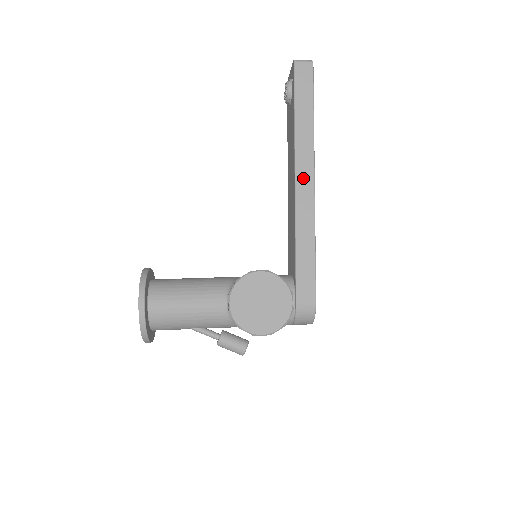
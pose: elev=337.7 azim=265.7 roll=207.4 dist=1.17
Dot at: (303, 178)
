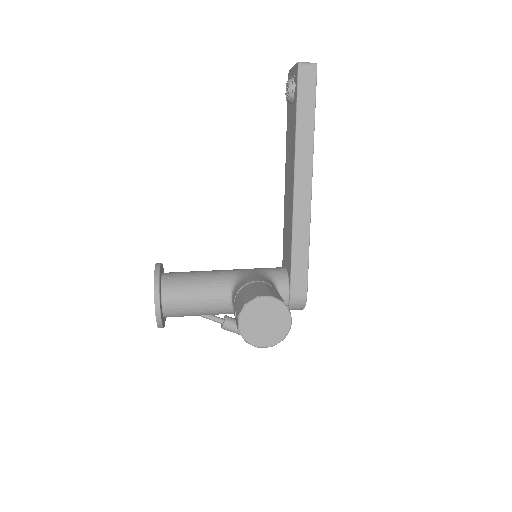
Dot at: (301, 186)
